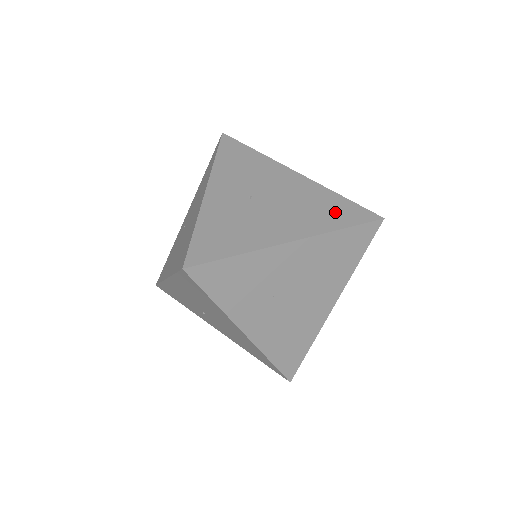
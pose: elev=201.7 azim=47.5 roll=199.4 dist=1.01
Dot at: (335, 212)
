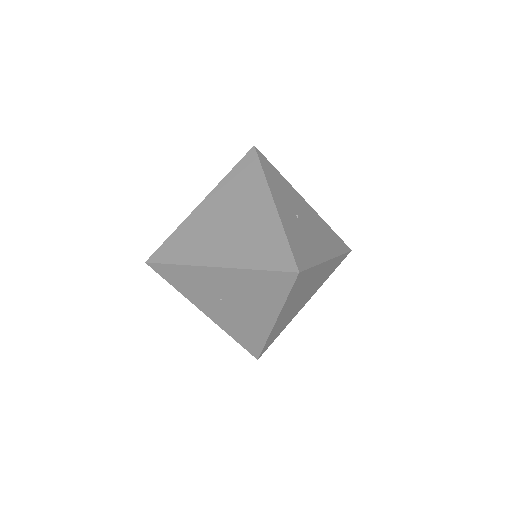
Dot at: (334, 240)
